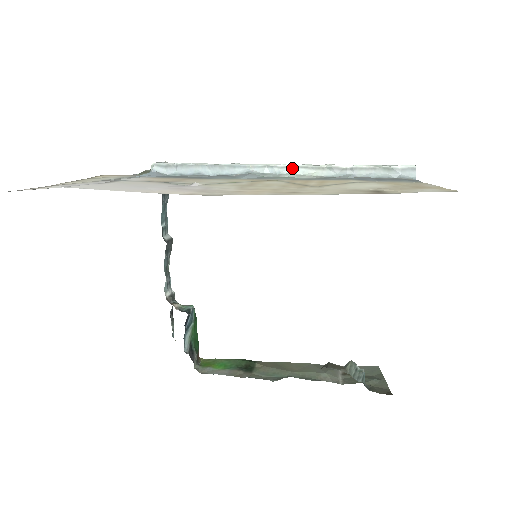
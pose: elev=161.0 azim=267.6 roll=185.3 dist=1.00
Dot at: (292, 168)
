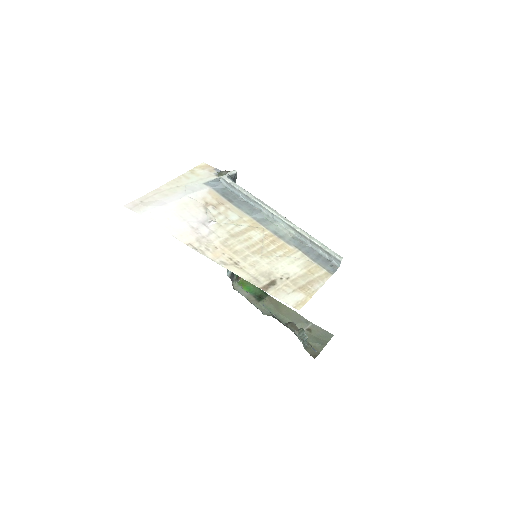
Dot at: (282, 221)
